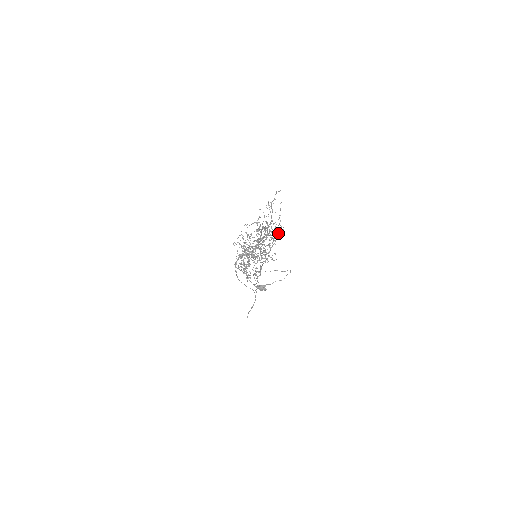
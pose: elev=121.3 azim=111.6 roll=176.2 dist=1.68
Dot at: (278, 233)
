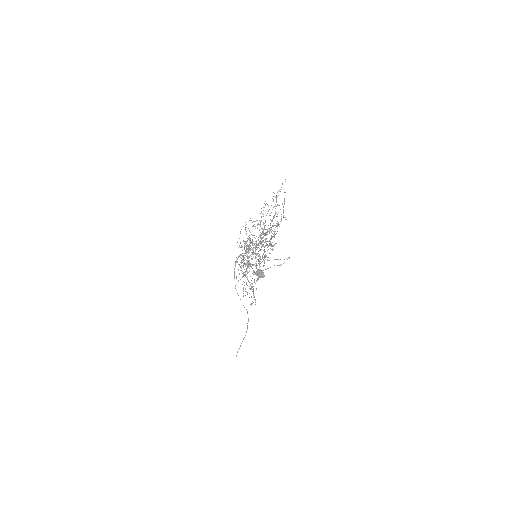
Dot at: occluded
